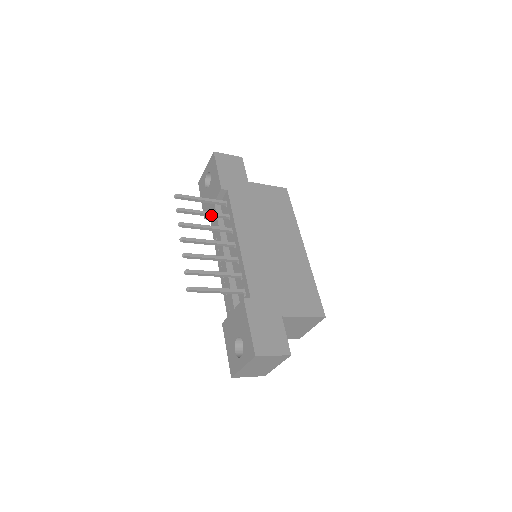
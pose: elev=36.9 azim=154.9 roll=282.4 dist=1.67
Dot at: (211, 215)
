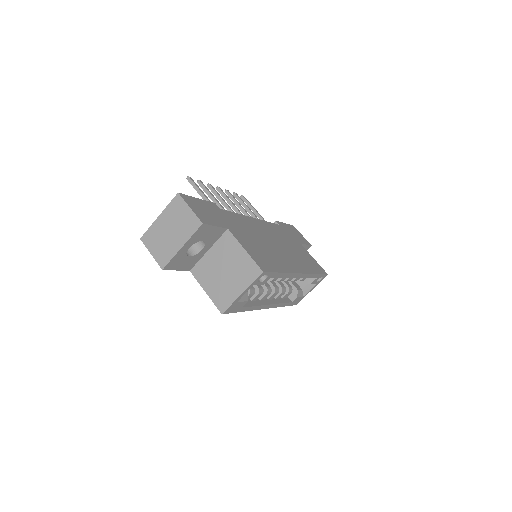
Dot at: (252, 214)
